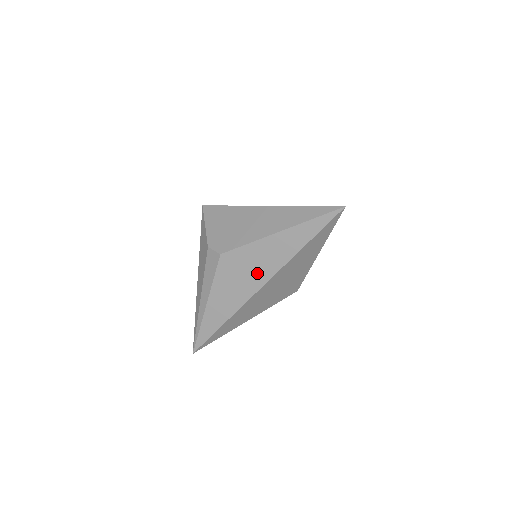
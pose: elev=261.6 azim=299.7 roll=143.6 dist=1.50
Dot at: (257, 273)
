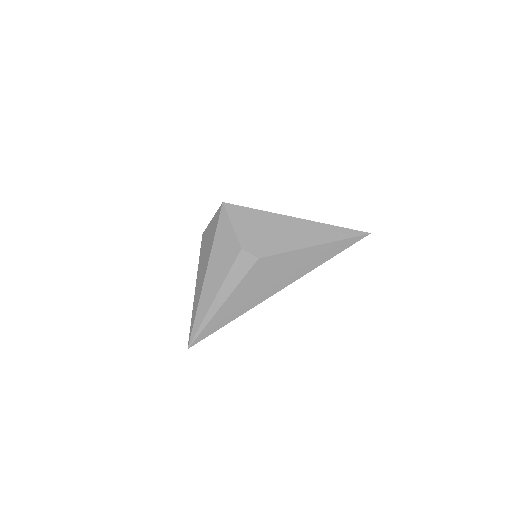
Dot at: (283, 277)
